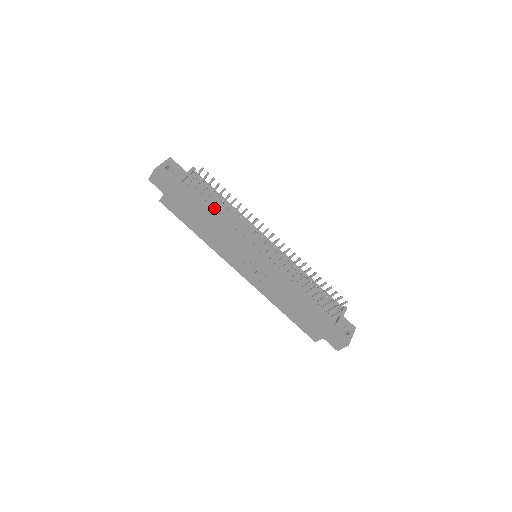
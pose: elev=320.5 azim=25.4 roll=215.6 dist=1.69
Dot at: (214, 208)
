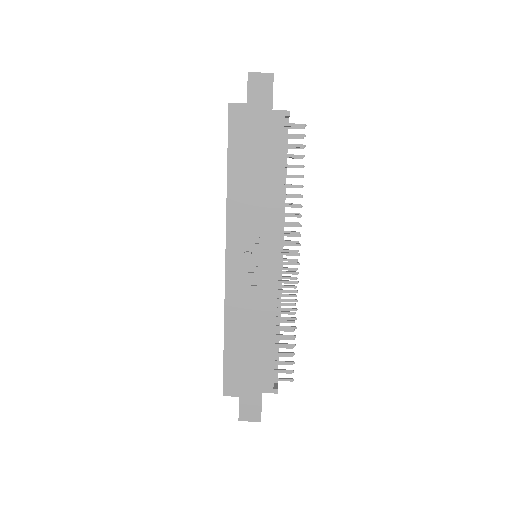
Dot at: occluded
